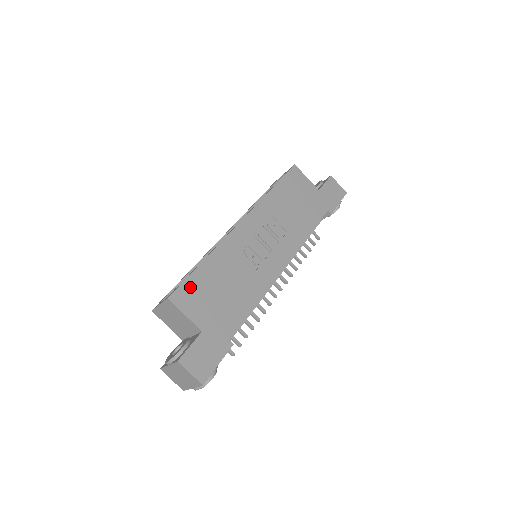
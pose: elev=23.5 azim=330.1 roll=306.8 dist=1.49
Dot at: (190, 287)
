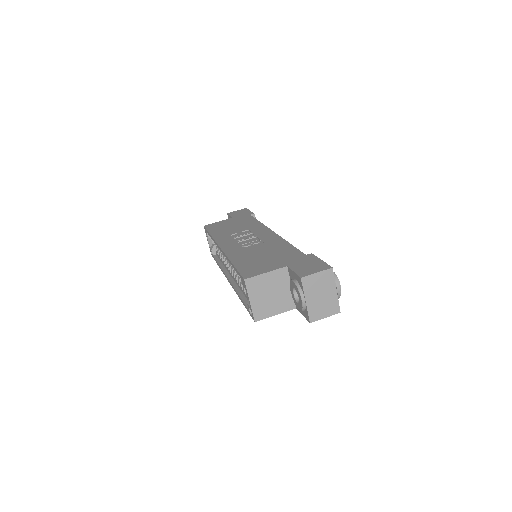
Dot at: (246, 269)
